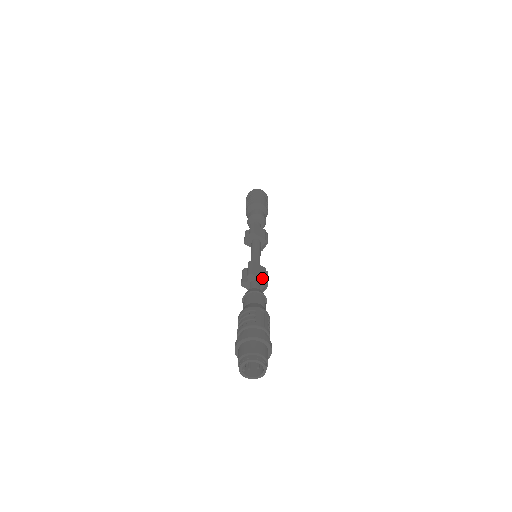
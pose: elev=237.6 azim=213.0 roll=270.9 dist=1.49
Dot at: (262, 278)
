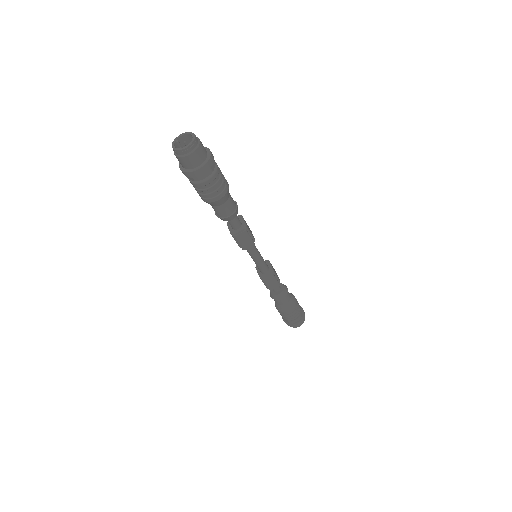
Dot at: (246, 224)
